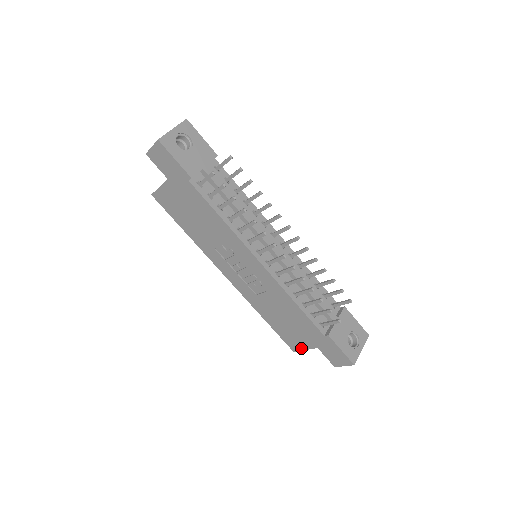
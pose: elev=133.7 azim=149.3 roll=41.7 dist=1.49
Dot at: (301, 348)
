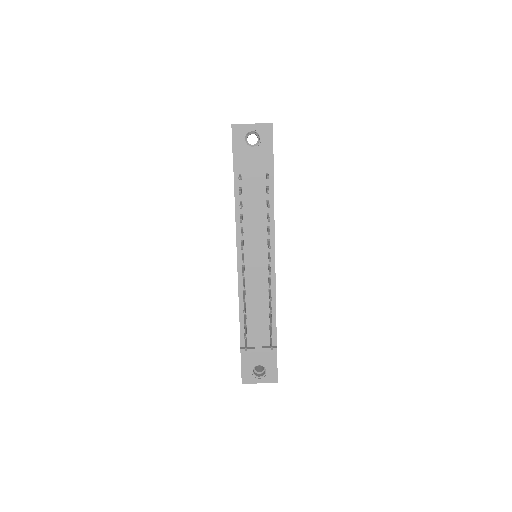
Dot at: occluded
